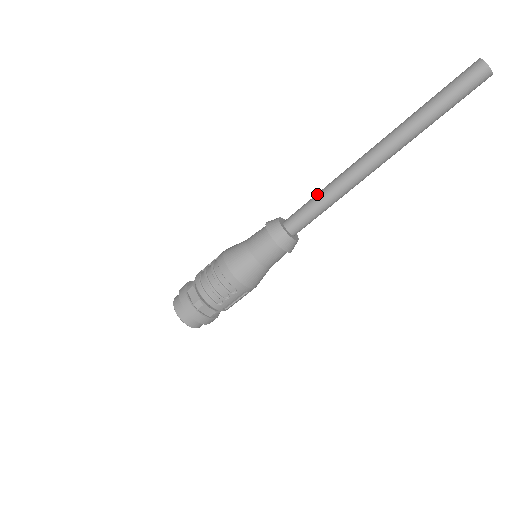
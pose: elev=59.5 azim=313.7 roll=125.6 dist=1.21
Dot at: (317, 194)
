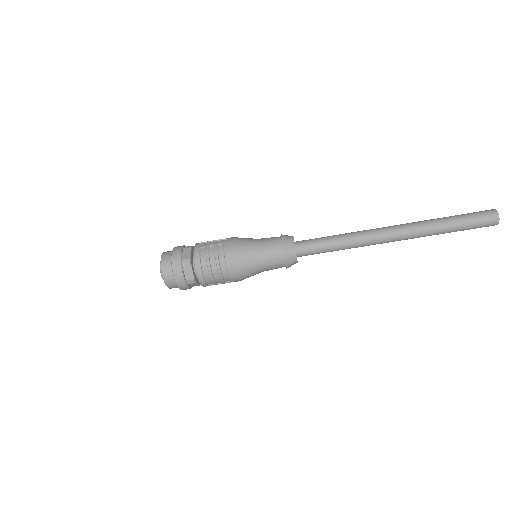
Dot at: (335, 240)
